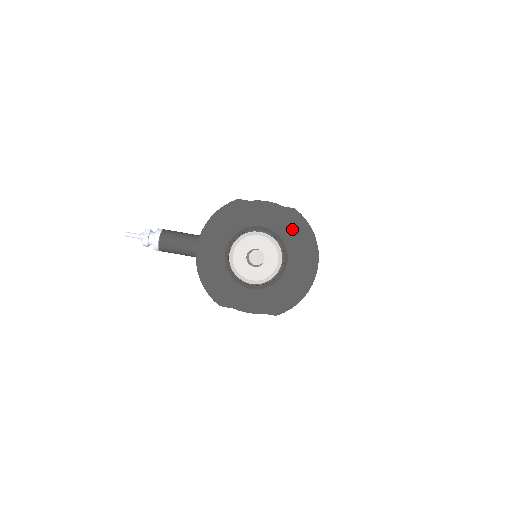
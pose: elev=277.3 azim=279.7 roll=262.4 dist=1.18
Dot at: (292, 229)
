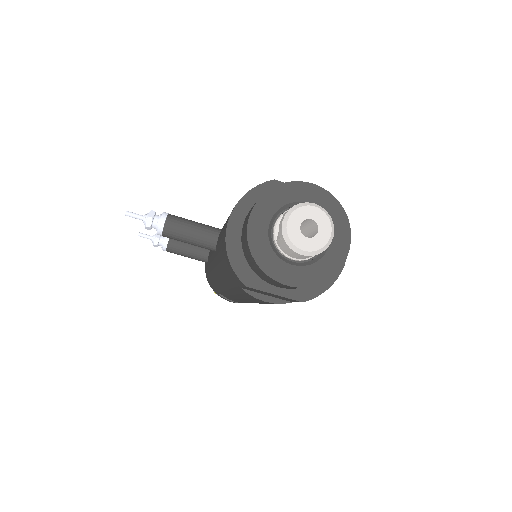
Dot at: (337, 210)
